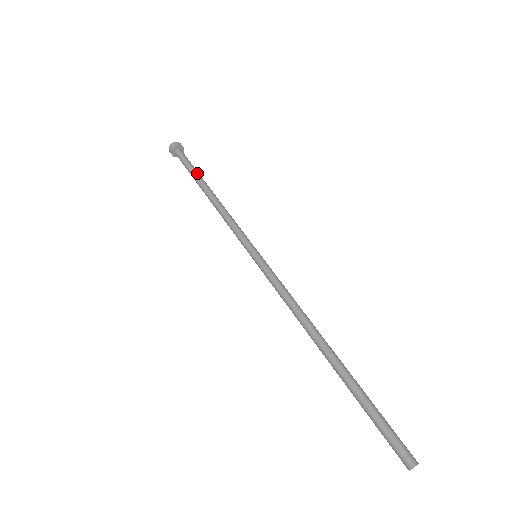
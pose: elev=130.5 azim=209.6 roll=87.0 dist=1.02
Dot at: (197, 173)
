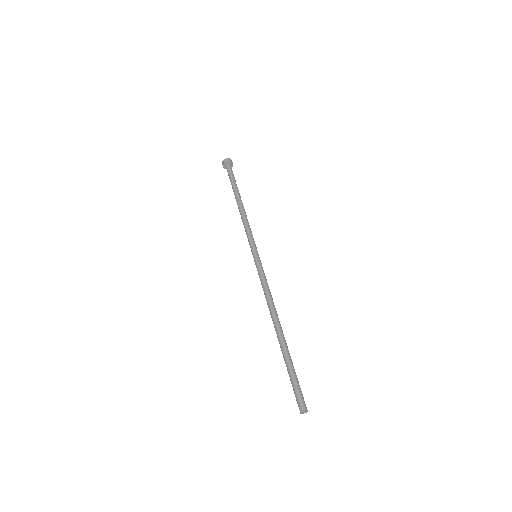
Dot at: occluded
